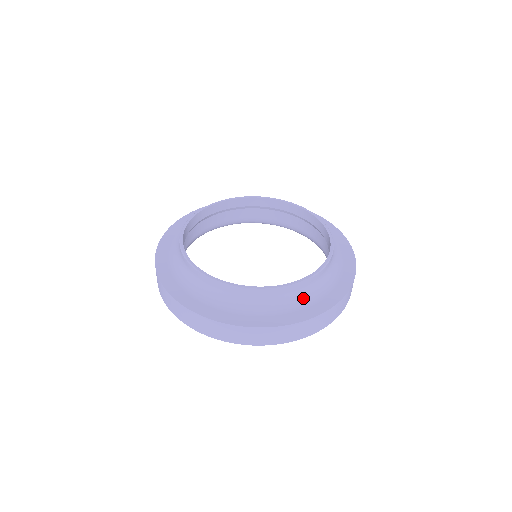
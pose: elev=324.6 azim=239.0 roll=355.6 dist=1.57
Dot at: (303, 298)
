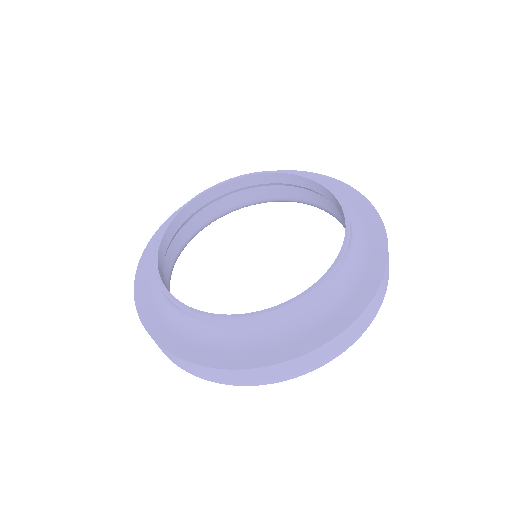
Dot at: (214, 336)
